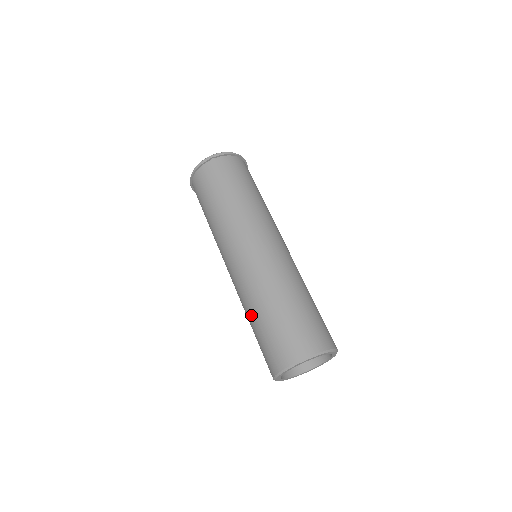
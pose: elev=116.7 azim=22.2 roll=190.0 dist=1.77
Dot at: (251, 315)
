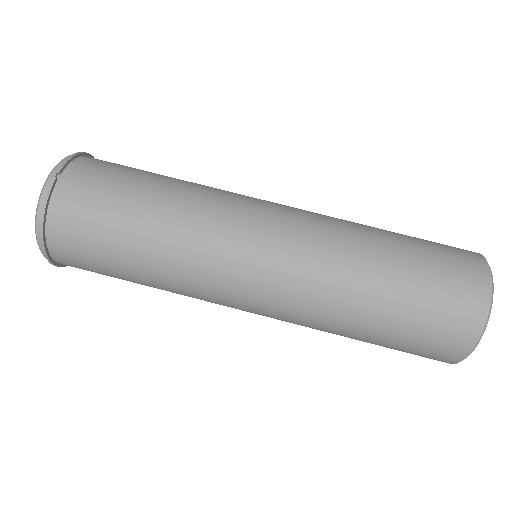
Dot at: (363, 315)
